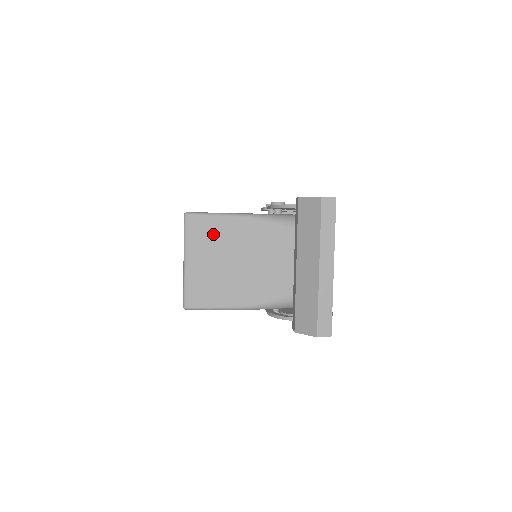
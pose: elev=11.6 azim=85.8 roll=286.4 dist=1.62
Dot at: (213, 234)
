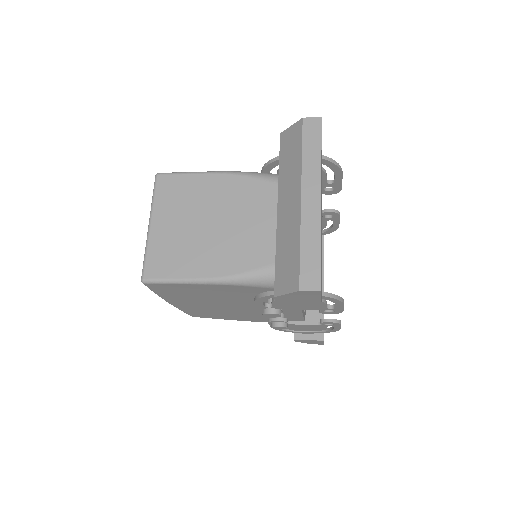
Dot at: (185, 193)
